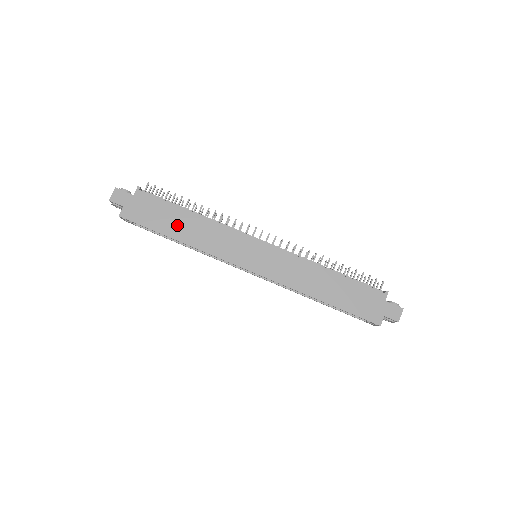
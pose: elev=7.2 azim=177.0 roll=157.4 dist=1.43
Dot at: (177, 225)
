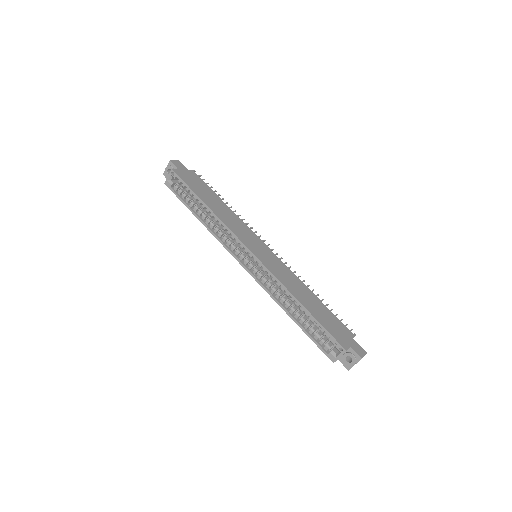
Dot at: (210, 199)
